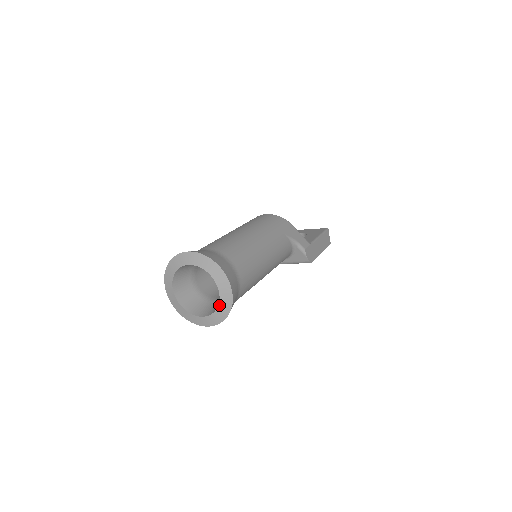
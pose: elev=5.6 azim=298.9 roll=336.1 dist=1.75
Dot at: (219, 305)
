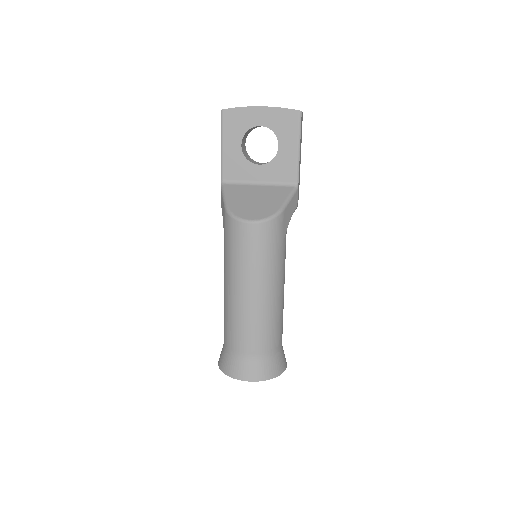
Dot at: occluded
